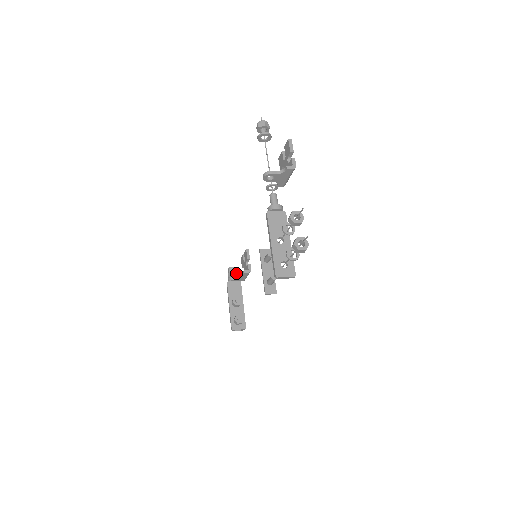
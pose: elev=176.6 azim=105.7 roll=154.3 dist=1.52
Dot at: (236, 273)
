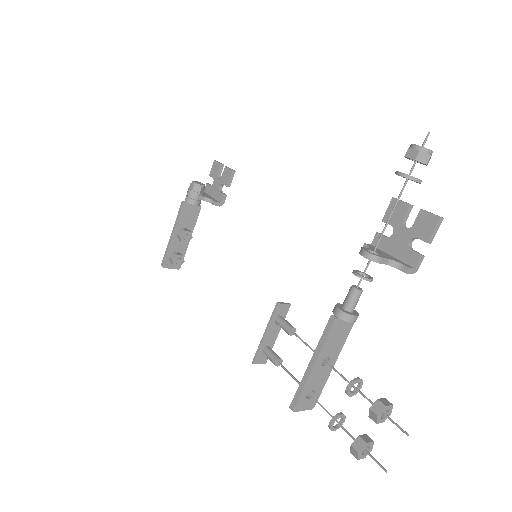
Dot at: (202, 196)
